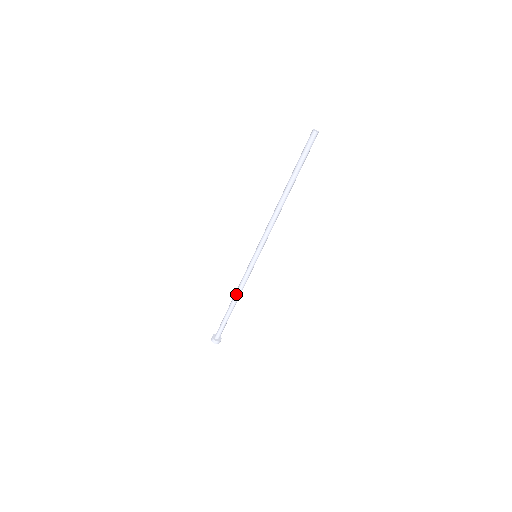
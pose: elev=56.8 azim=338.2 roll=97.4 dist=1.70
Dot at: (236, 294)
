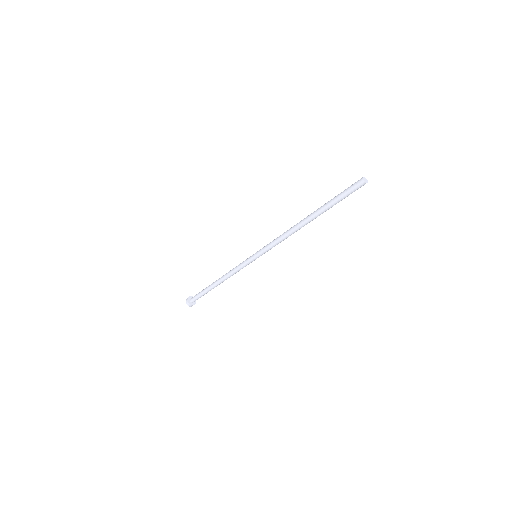
Dot at: (224, 277)
